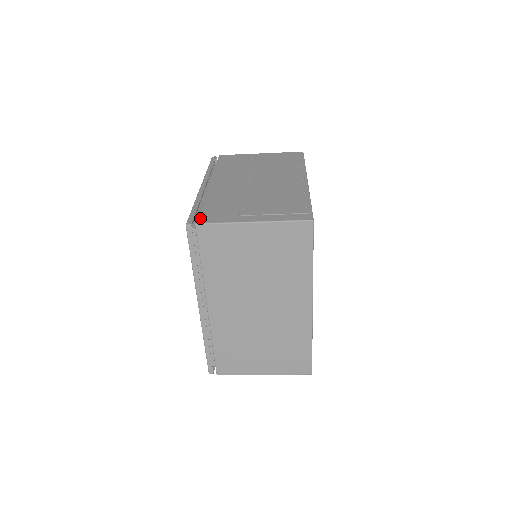
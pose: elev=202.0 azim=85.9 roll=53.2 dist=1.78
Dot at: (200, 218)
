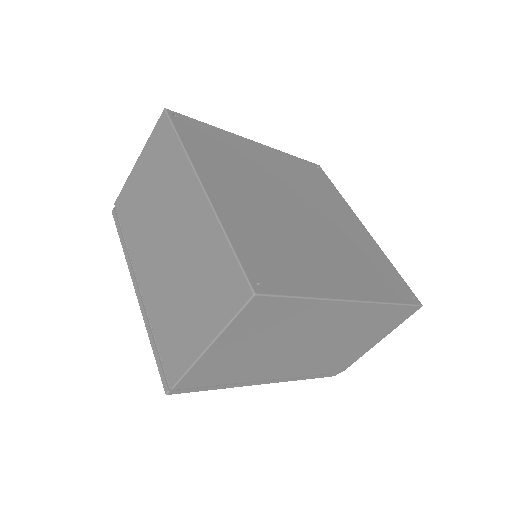
Dot at: occluded
